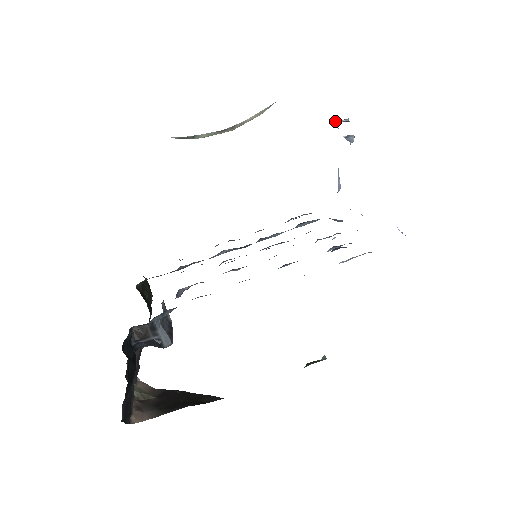
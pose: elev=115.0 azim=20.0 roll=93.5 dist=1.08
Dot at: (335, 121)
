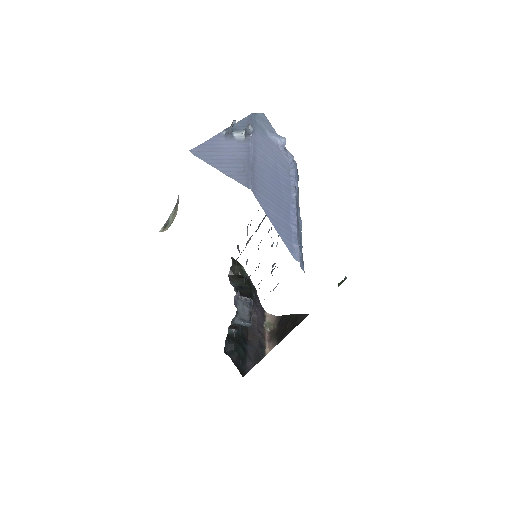
Dot at: (227, 132)
